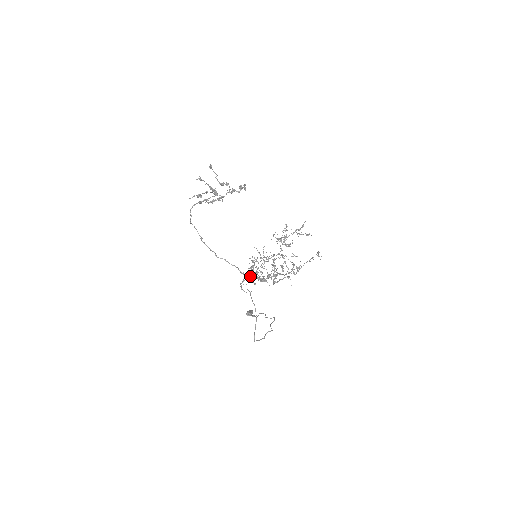
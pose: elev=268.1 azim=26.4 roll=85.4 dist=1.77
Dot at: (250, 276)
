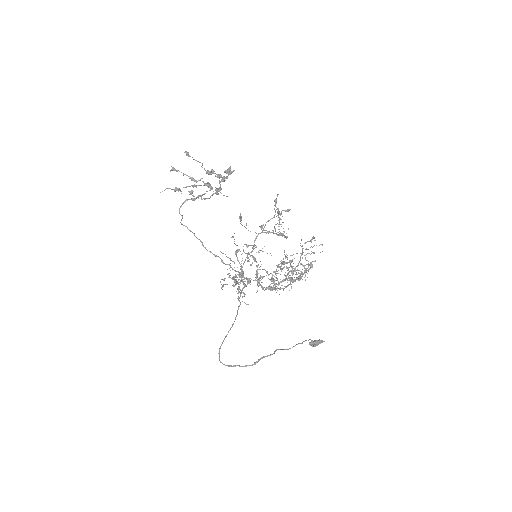
Dot at: (240, 281)
